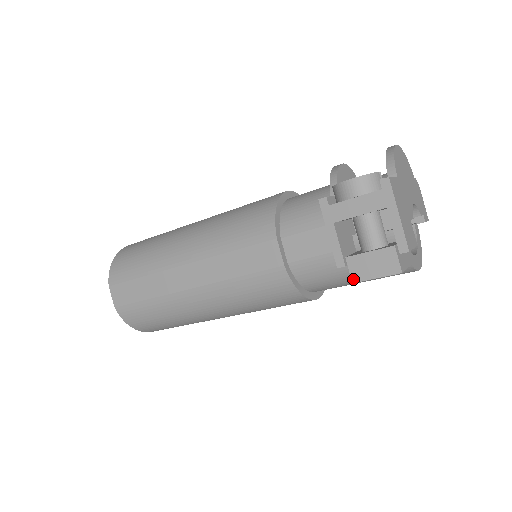
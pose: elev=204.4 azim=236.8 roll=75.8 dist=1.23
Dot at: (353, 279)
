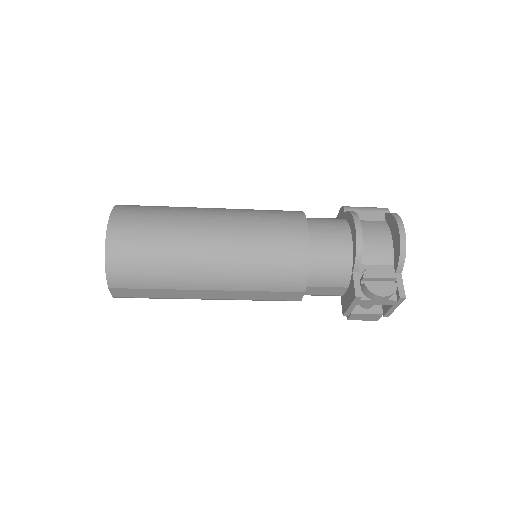
Dot at: (349, 319)
